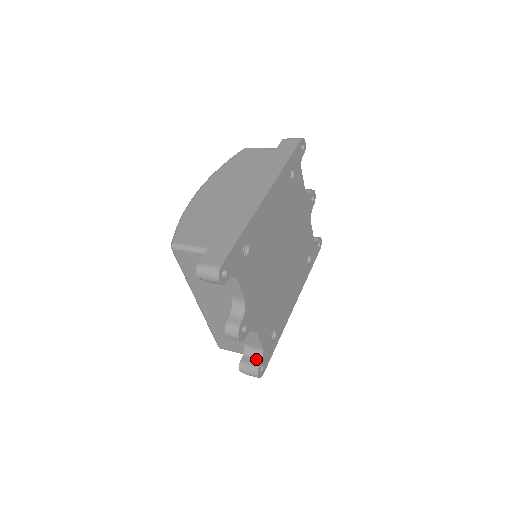
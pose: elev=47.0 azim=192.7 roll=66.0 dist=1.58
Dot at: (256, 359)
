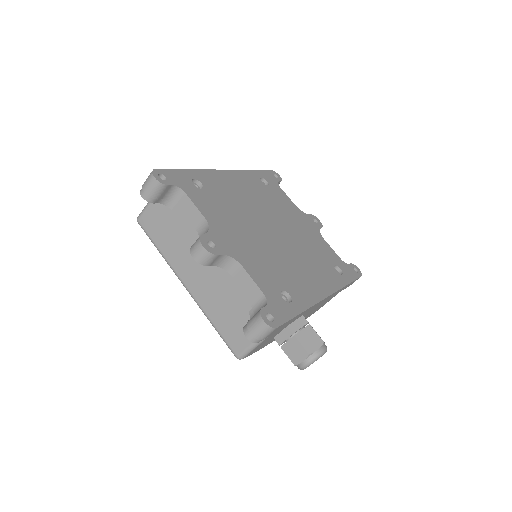
Dot at: occluded
